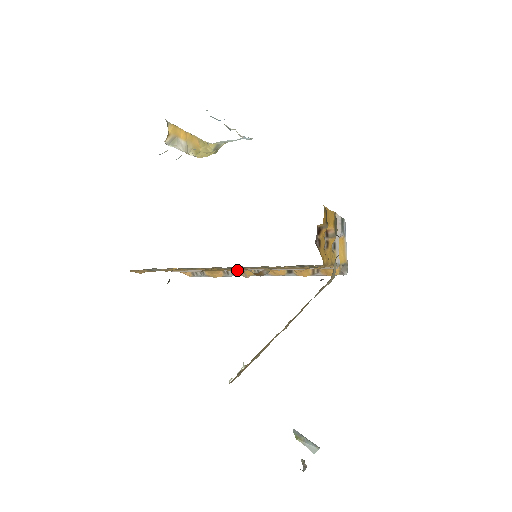
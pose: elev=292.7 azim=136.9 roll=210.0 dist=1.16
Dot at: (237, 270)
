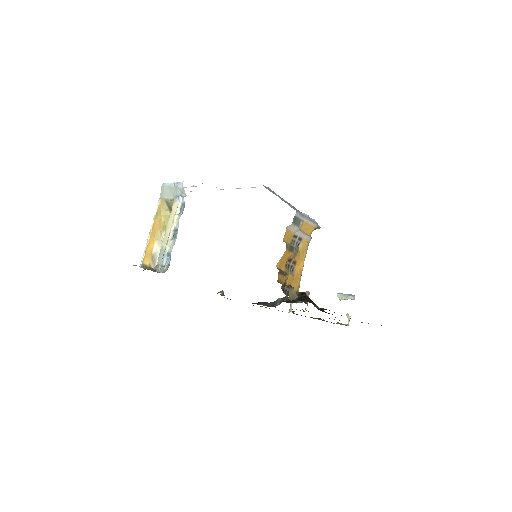
Dot at: occluded
